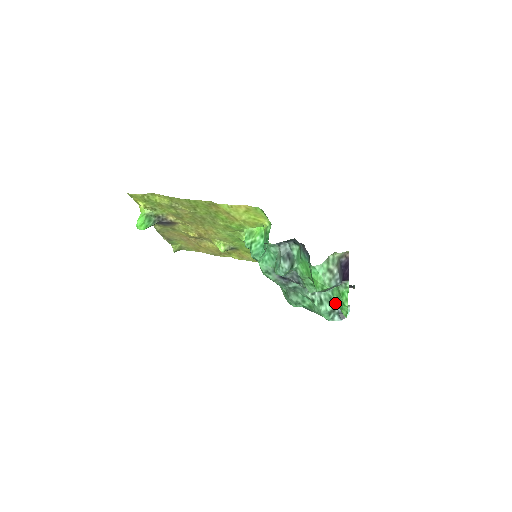
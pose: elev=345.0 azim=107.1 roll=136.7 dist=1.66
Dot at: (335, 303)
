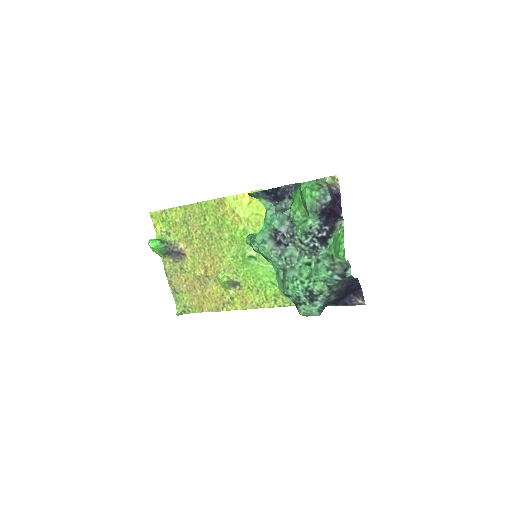
Dot at: (333, 256)
